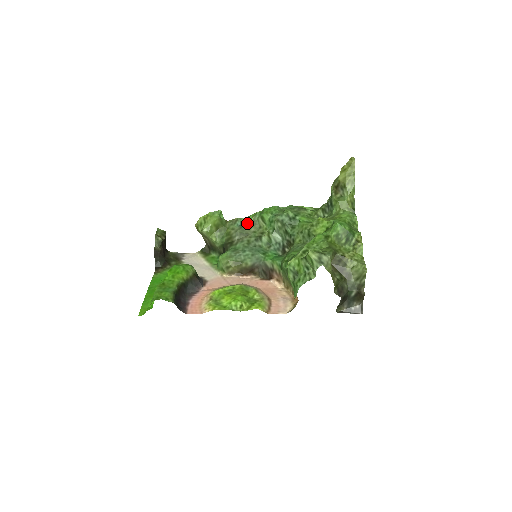
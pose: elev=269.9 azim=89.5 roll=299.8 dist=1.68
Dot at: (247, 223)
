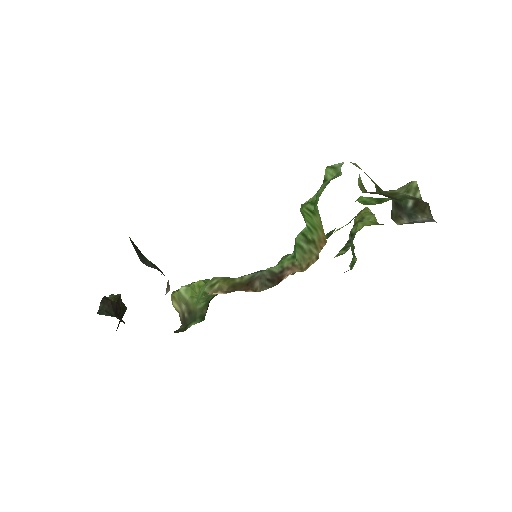
Dot at: occluded
